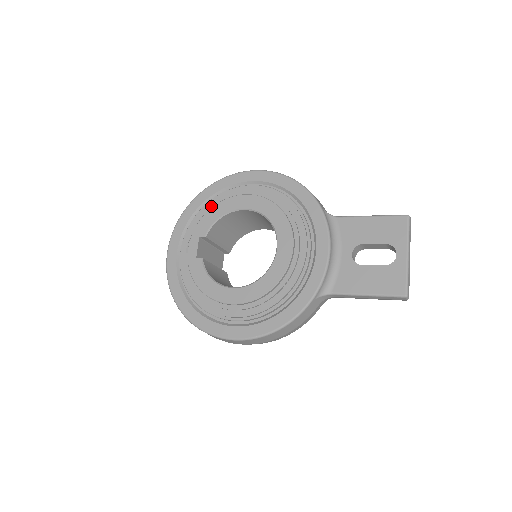
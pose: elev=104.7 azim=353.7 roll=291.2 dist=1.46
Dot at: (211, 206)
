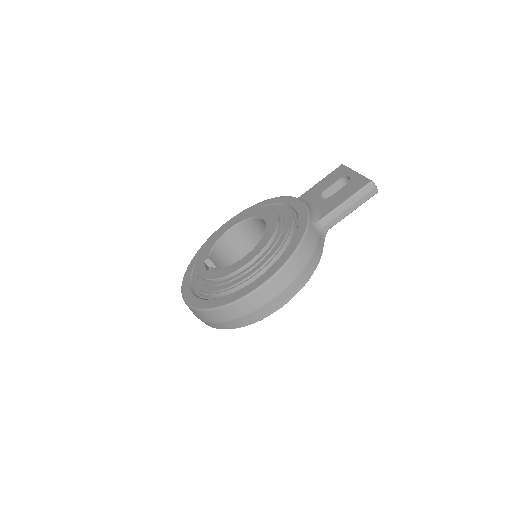
Dot at: occluded
